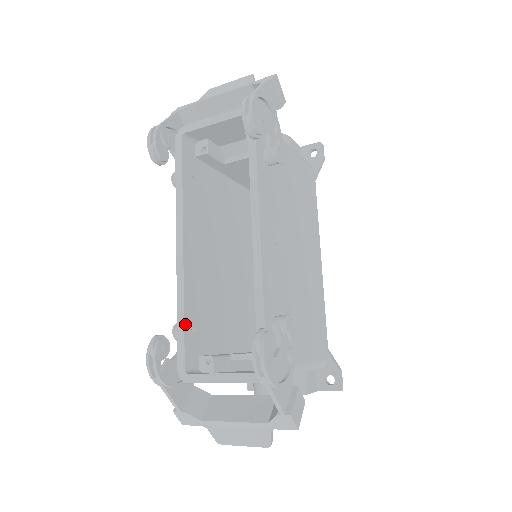
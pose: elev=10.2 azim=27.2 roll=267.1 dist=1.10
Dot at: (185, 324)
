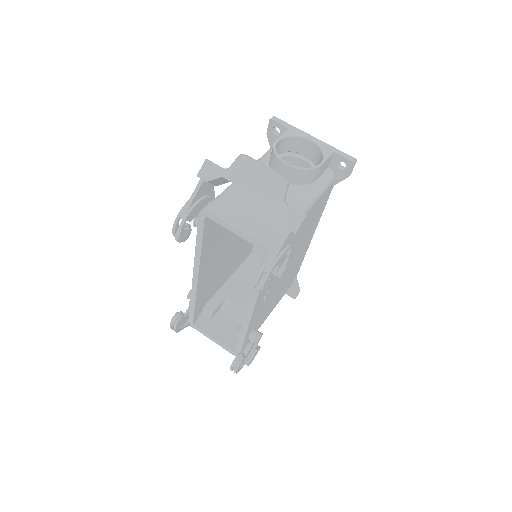
Dot at: (195, 308)
